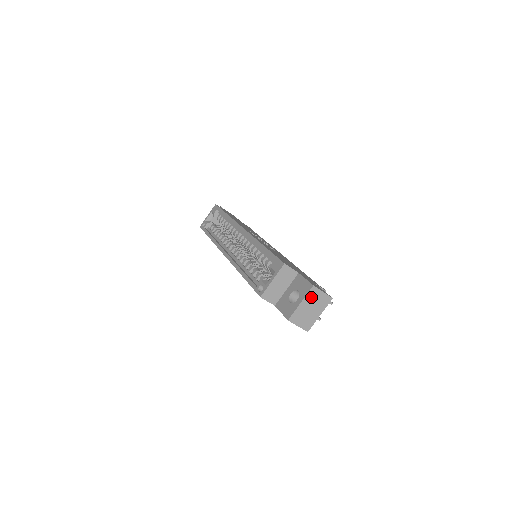
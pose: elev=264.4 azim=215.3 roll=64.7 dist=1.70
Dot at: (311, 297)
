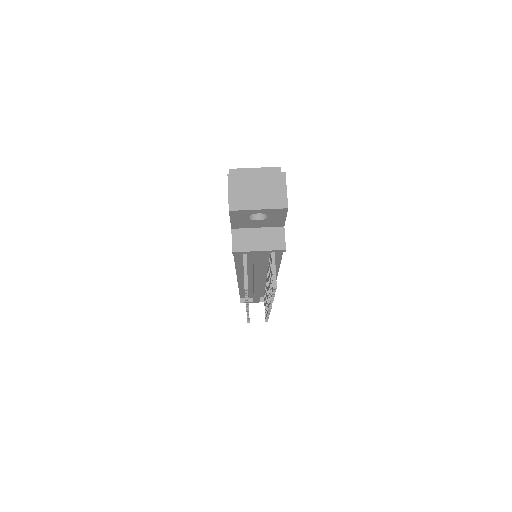
Dot at: (271, 180)
